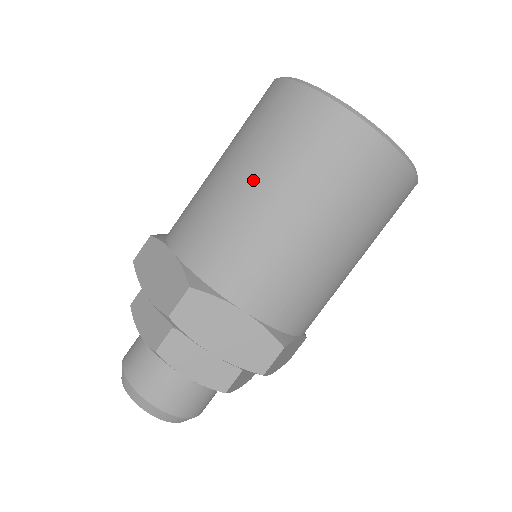
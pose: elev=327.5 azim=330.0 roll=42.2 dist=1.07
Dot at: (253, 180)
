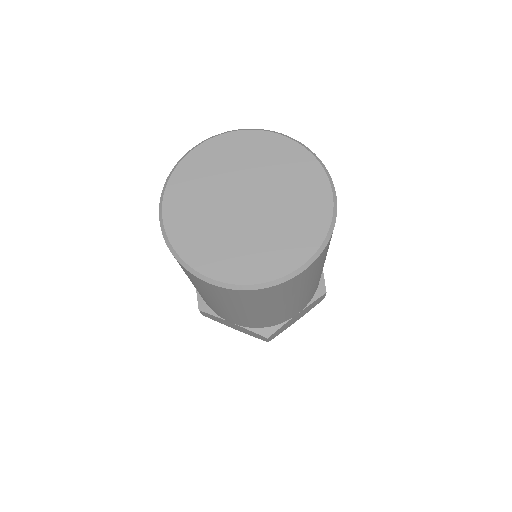
Dot at: occluded
